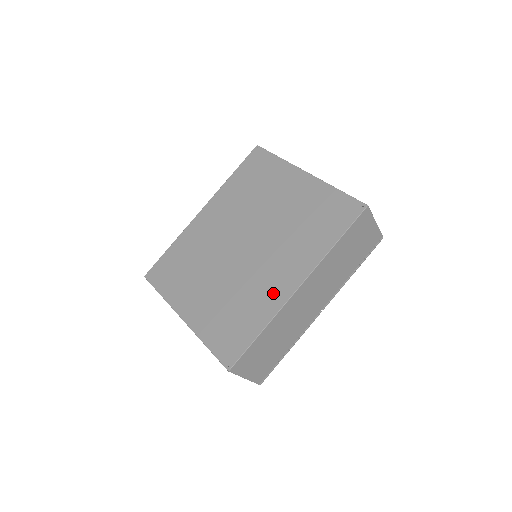
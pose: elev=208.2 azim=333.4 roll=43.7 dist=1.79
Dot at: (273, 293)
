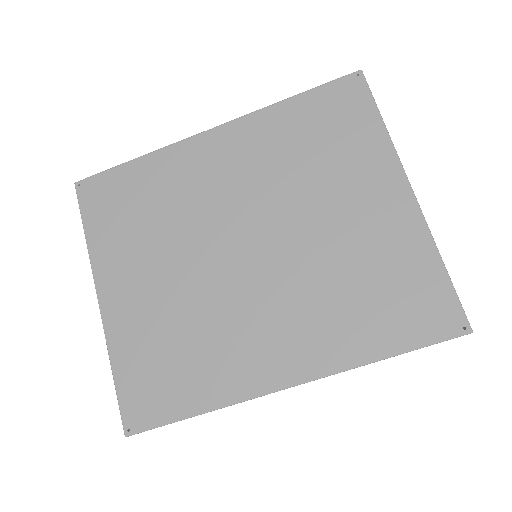
Dot at: (247, 366)
